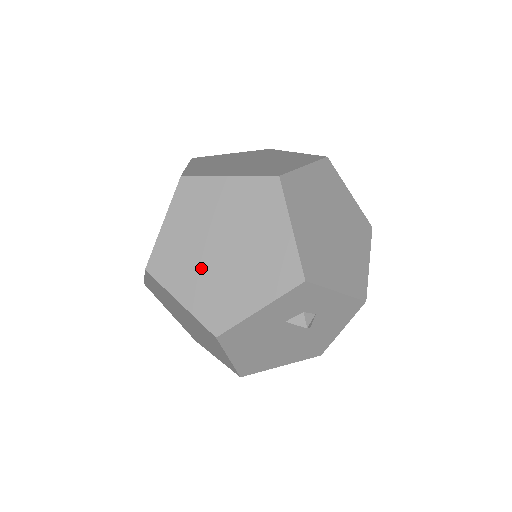
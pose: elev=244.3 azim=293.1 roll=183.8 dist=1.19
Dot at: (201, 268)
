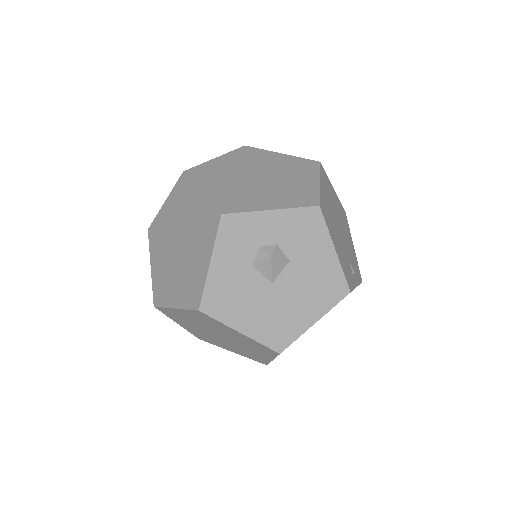
Dot at: (175, 272)
